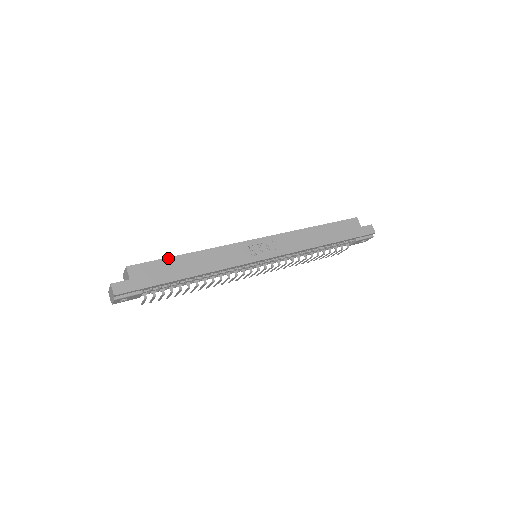
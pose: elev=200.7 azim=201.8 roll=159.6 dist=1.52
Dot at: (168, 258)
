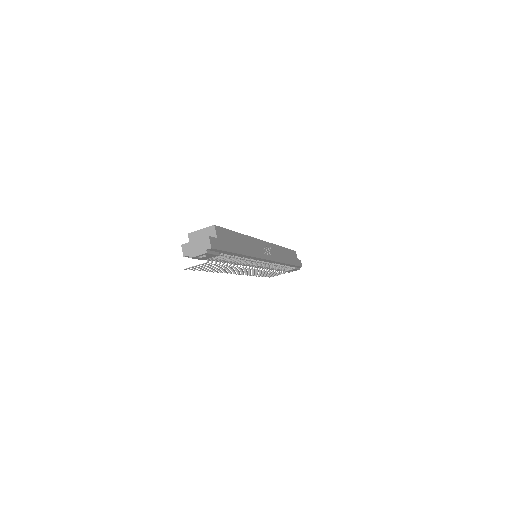
Dot at: (232, 231)
